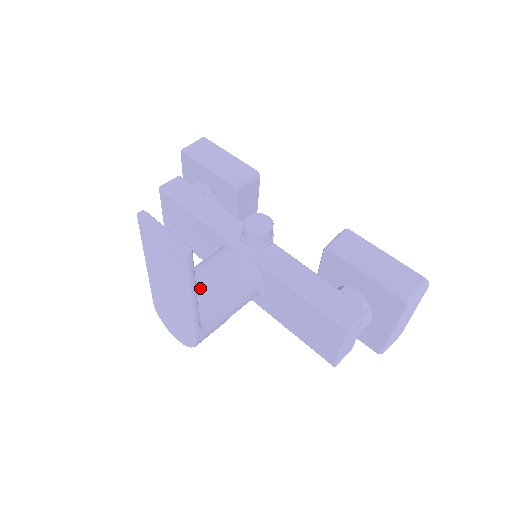
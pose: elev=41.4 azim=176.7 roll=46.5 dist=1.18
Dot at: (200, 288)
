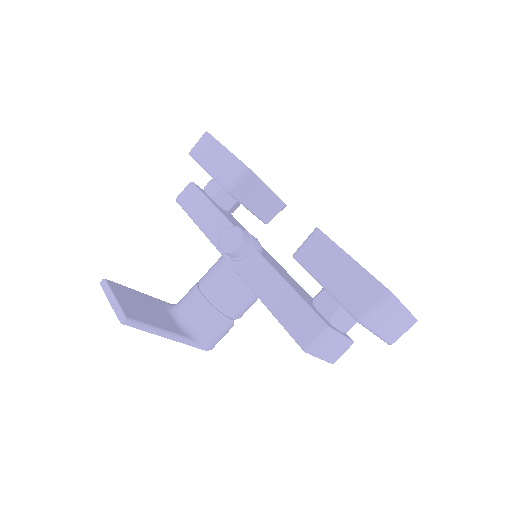
Dot at: (193, 309)
